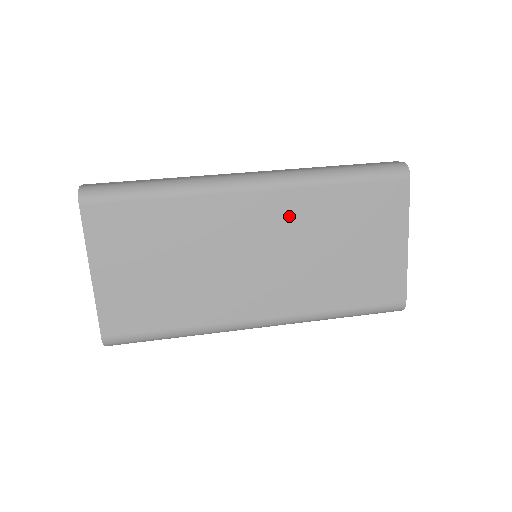
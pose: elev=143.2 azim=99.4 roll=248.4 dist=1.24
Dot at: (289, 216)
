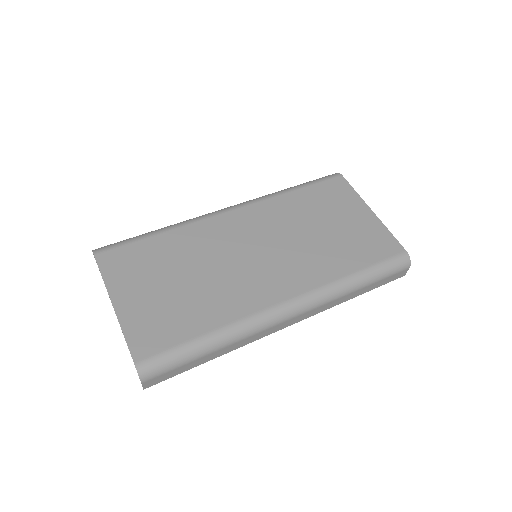
Dot at: (267, 219)
